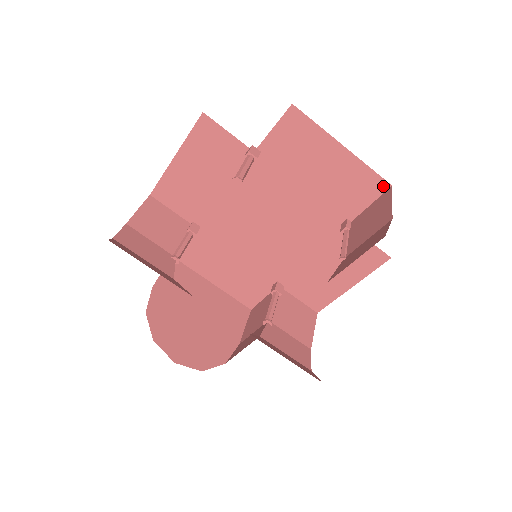
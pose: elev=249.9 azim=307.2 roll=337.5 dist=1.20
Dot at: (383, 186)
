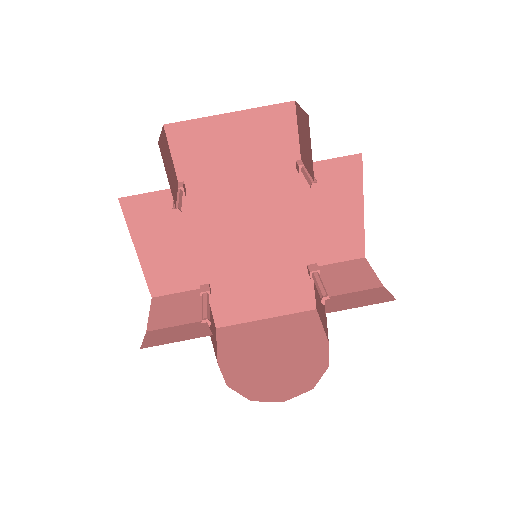
Dot at: (289, 108)
